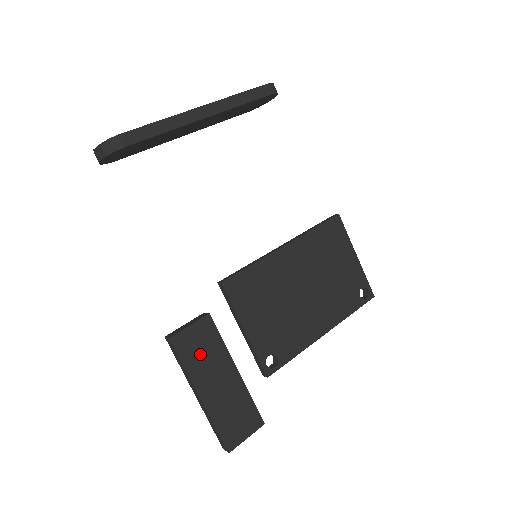
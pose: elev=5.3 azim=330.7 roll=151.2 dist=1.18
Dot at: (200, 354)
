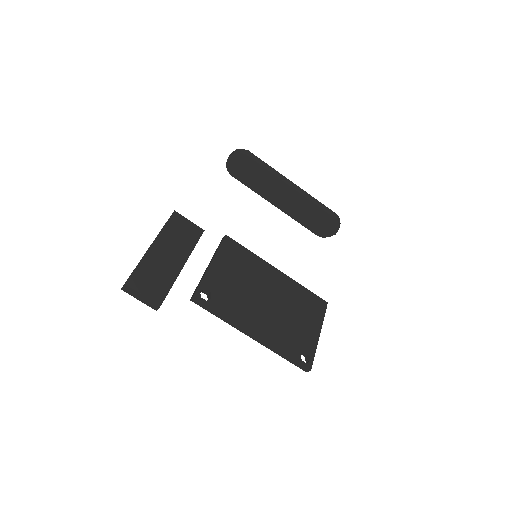
Dot at: (178, 234)
